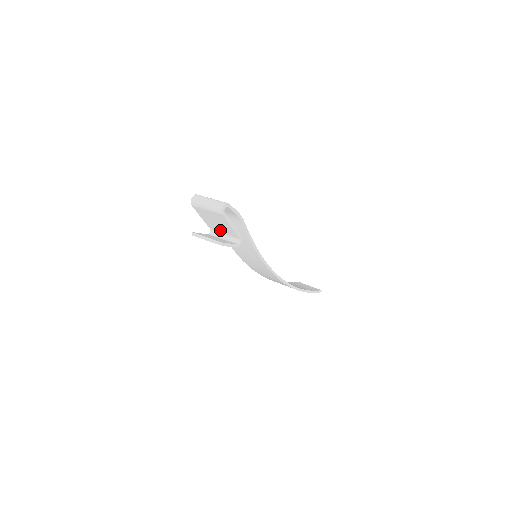
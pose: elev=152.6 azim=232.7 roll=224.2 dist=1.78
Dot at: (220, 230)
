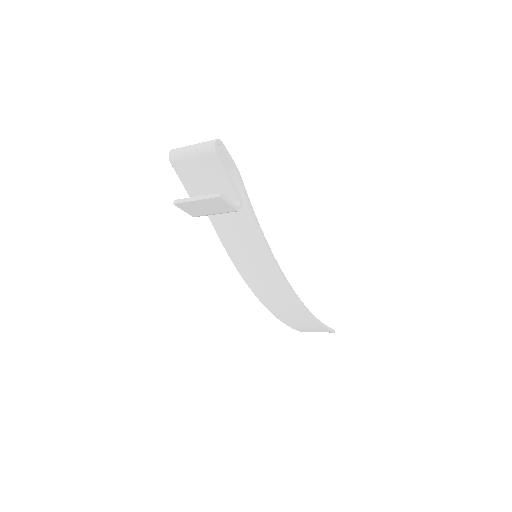
Dot at: occluded
